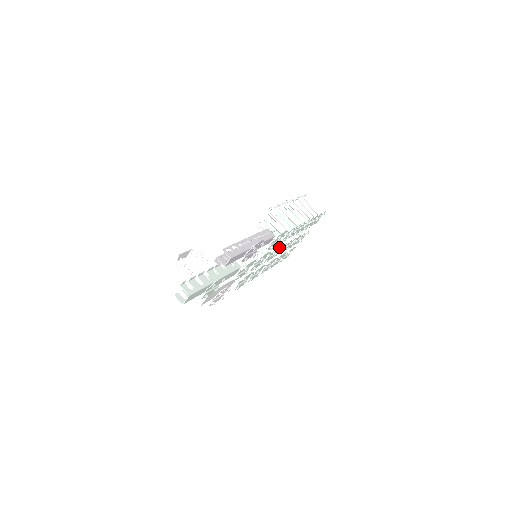
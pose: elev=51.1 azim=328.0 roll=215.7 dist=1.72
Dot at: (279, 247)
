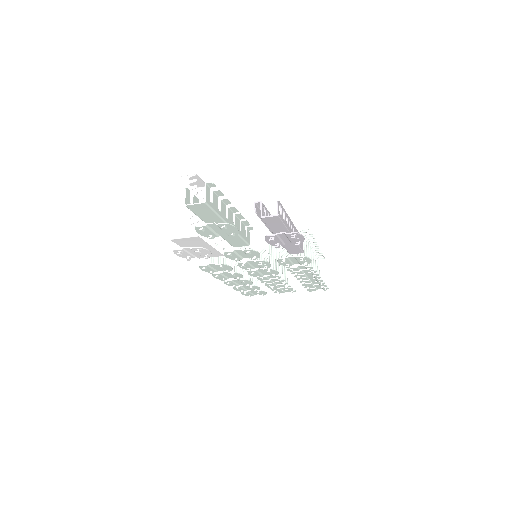
Dot at: (276, 272)
